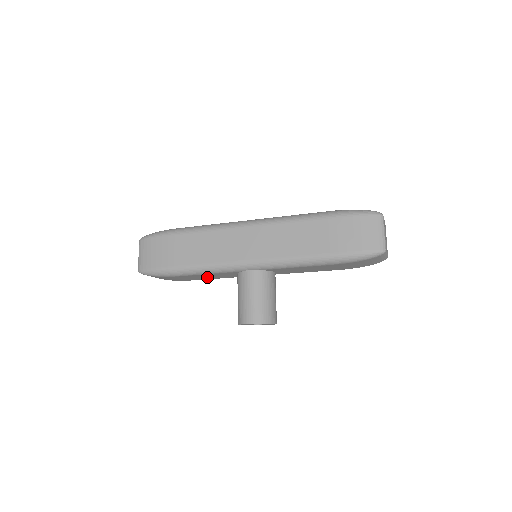
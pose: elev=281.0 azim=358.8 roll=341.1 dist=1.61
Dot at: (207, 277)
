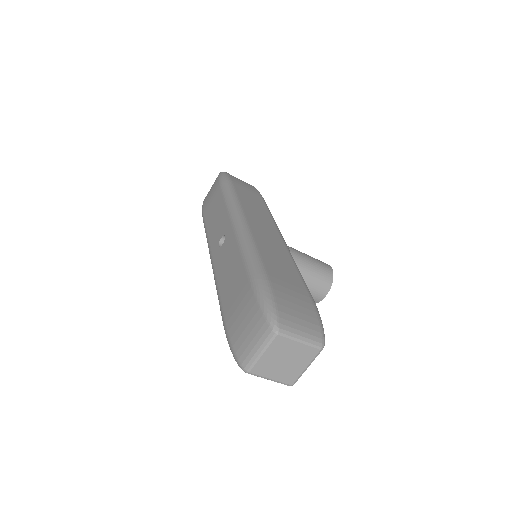
Dot at: occluded
